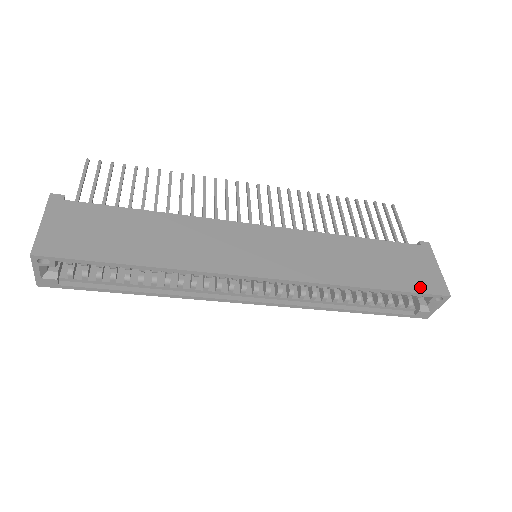
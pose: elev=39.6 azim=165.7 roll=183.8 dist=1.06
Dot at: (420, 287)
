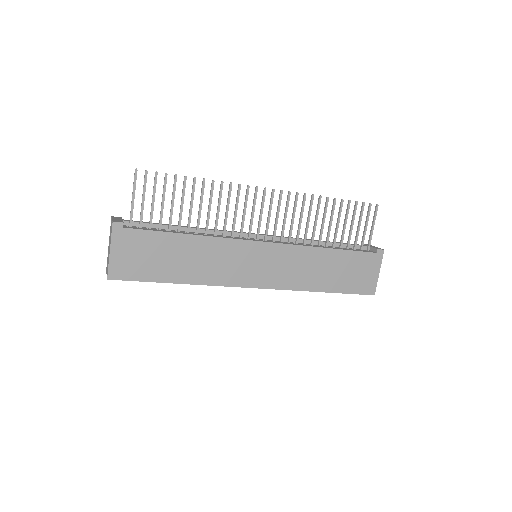
Dot at: (357, 289)
